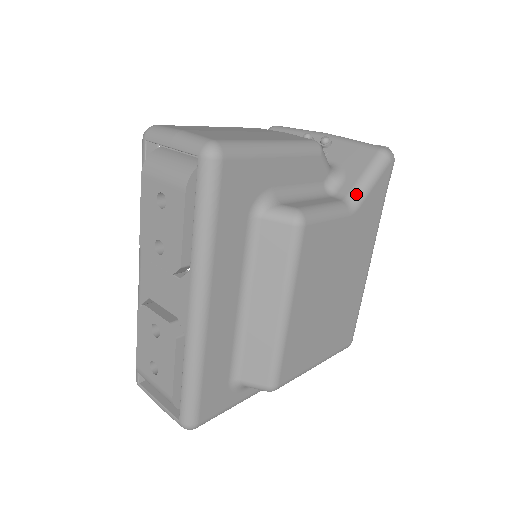
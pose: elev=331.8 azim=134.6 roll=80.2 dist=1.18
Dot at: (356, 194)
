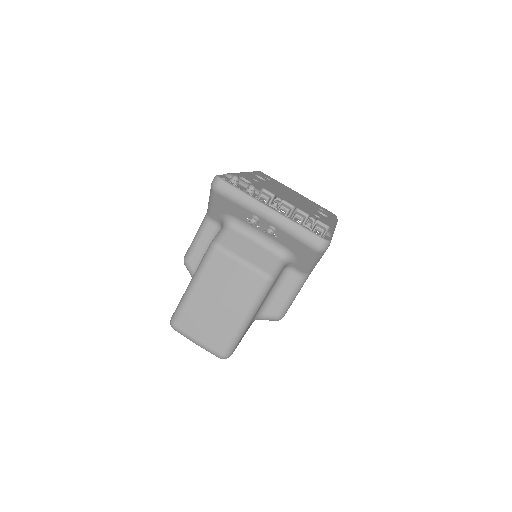
Dot at: (308, 271)
